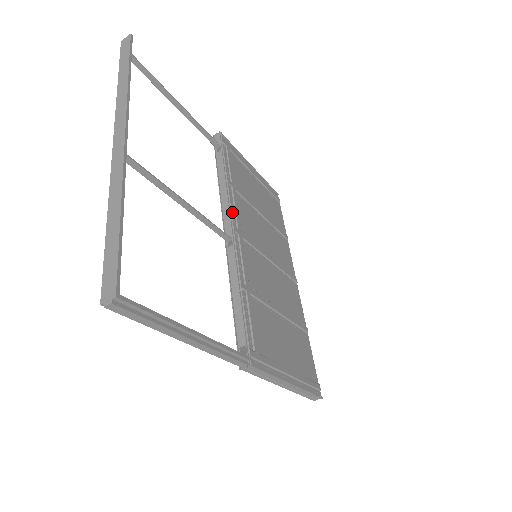
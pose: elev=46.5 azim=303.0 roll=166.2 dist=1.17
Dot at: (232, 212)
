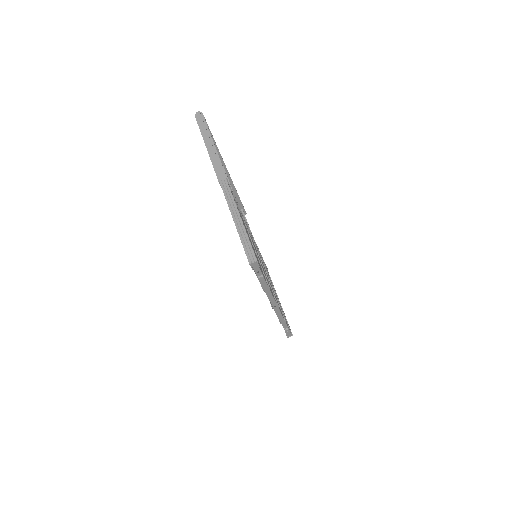
Dot at: occluded
